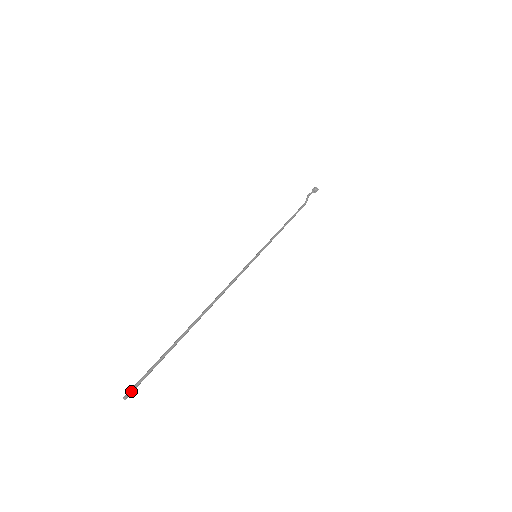
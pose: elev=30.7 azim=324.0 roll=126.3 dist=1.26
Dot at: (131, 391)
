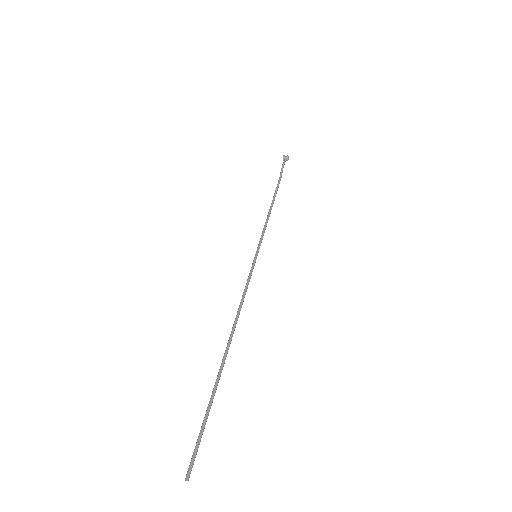
Dot at: occluded
